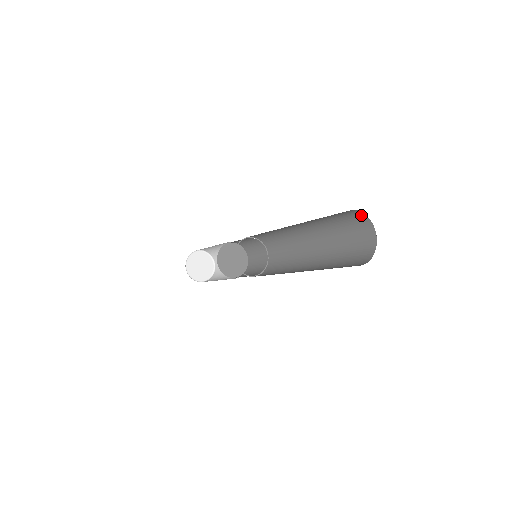
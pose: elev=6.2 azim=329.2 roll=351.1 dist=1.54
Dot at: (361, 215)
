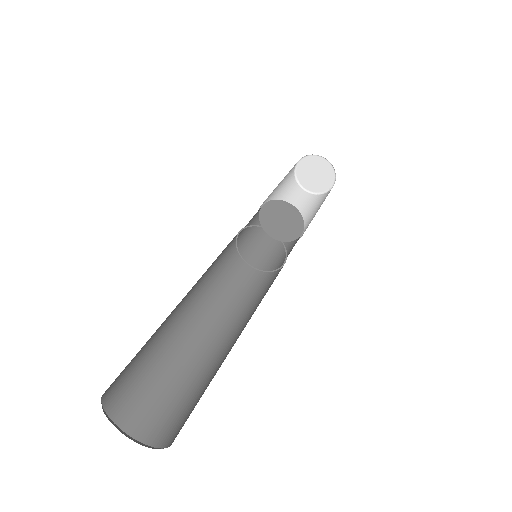
Dot at: occluded
